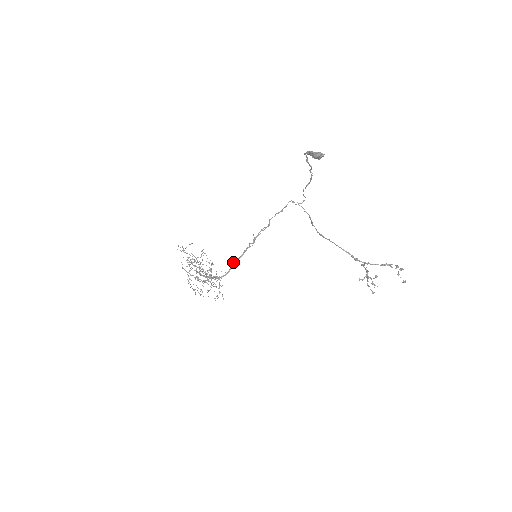
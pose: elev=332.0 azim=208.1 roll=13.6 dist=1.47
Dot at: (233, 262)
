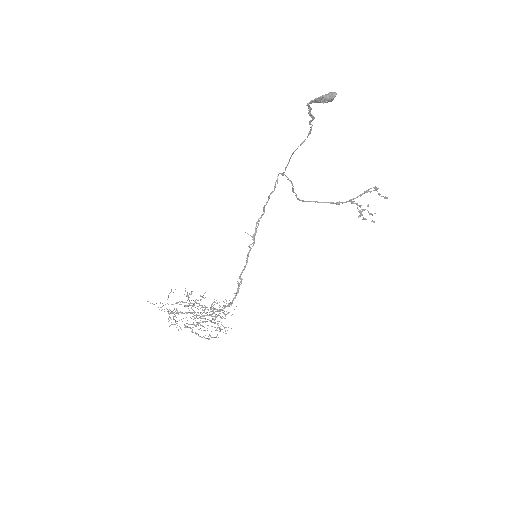
Dot at: (240, 276)
